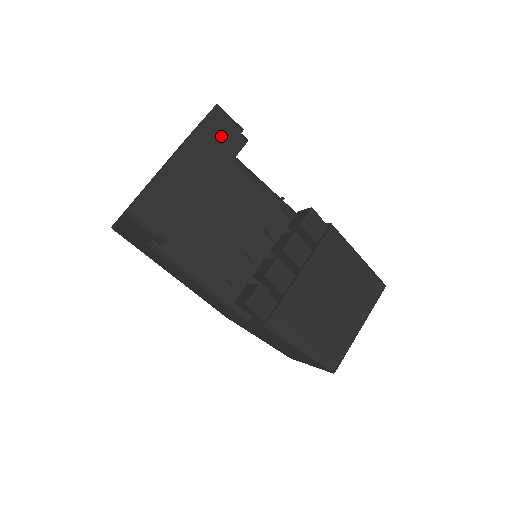
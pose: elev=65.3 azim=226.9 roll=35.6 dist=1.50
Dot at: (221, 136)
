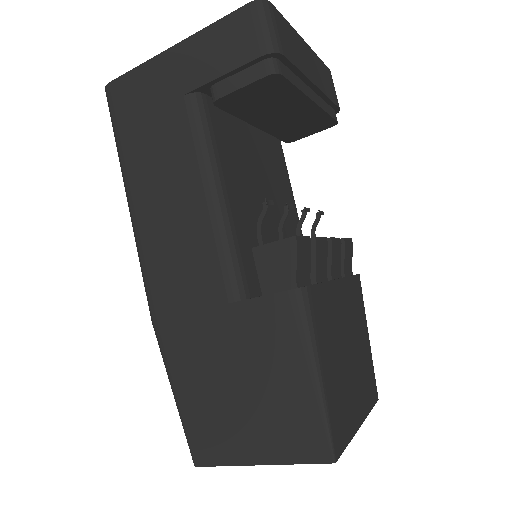
Dot at: (331, 89)
